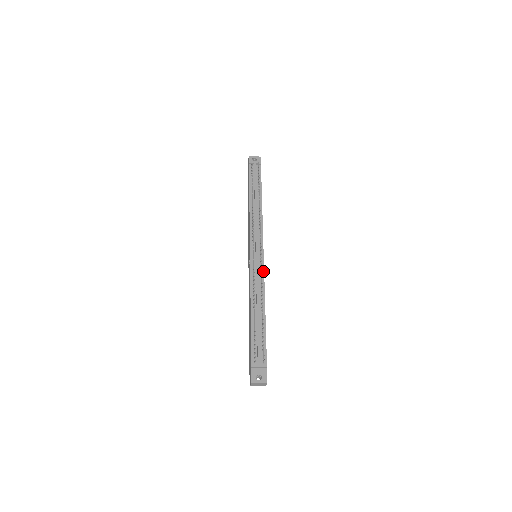
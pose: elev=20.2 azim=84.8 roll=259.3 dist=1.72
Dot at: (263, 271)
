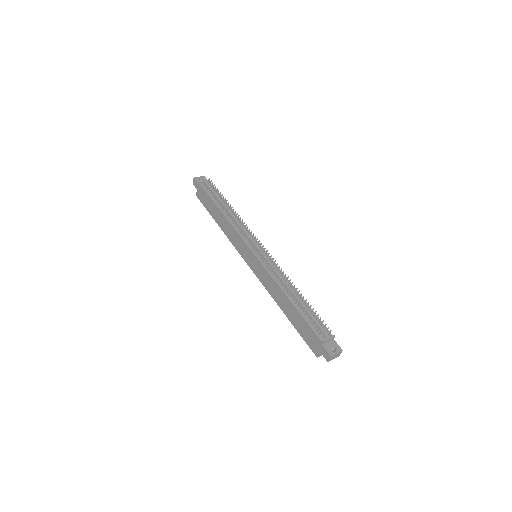
Dot at: (274, 263)
